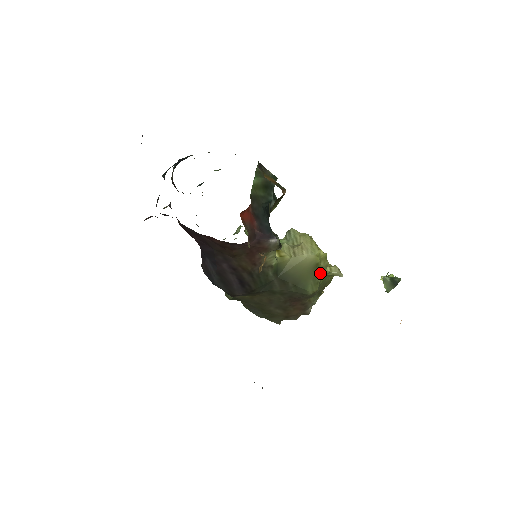
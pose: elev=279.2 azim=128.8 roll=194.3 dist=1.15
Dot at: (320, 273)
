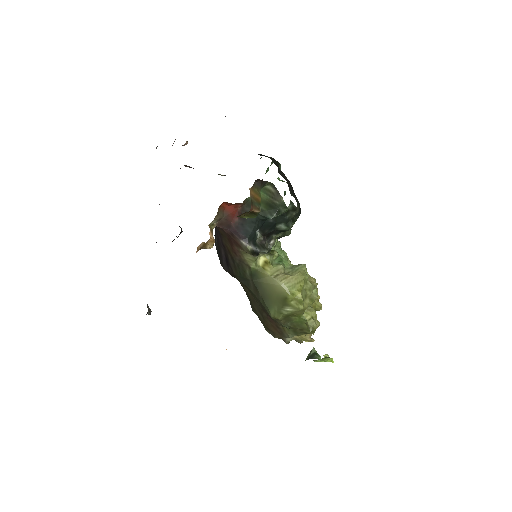
Dot at: (287, 308)
